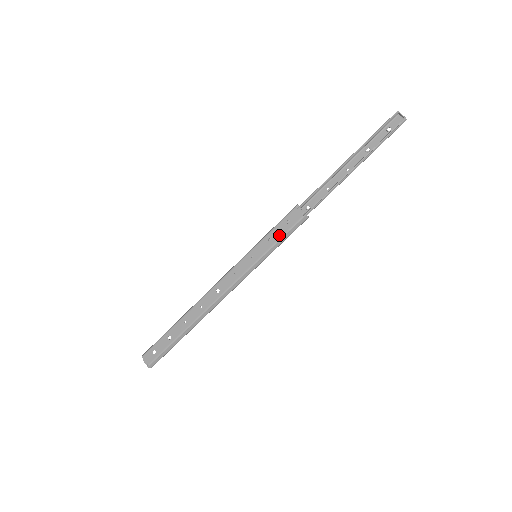
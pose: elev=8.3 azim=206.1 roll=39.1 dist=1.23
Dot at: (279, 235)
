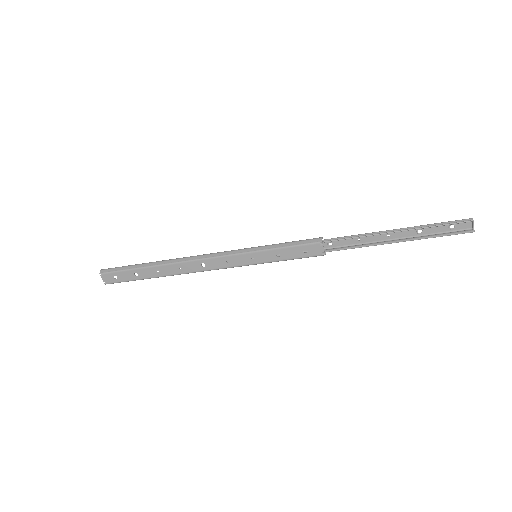
Dot at: (289, 256)
